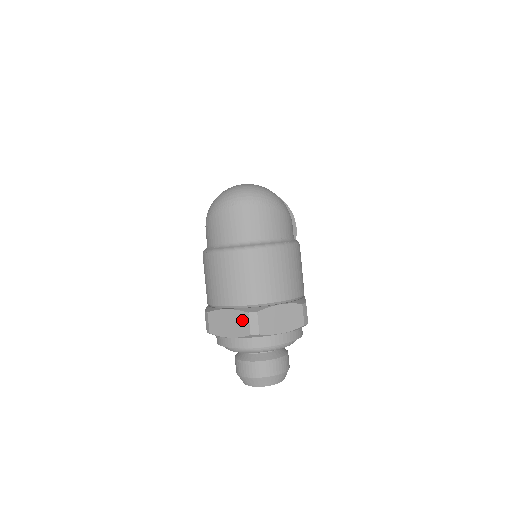
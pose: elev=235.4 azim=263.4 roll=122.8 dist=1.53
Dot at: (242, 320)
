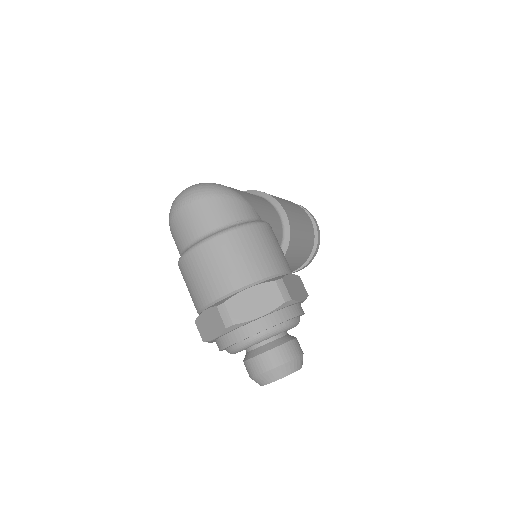
Dot at: (216, 316)
